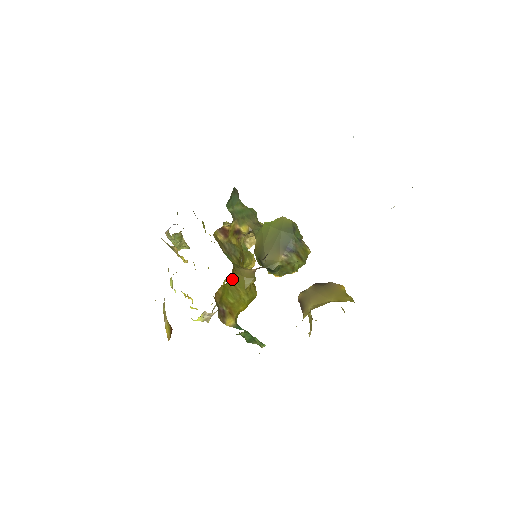
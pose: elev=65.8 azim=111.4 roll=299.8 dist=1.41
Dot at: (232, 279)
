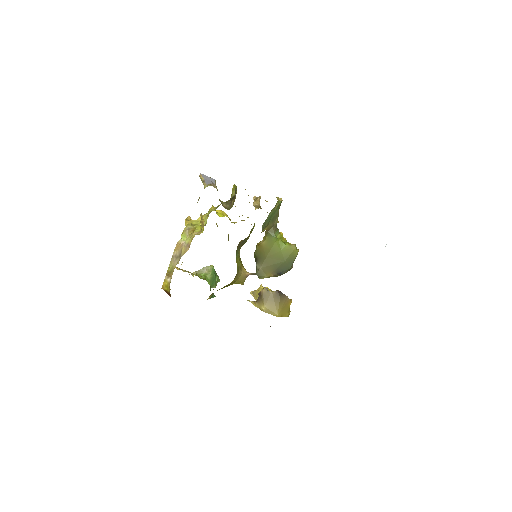
Dot at: occluded
